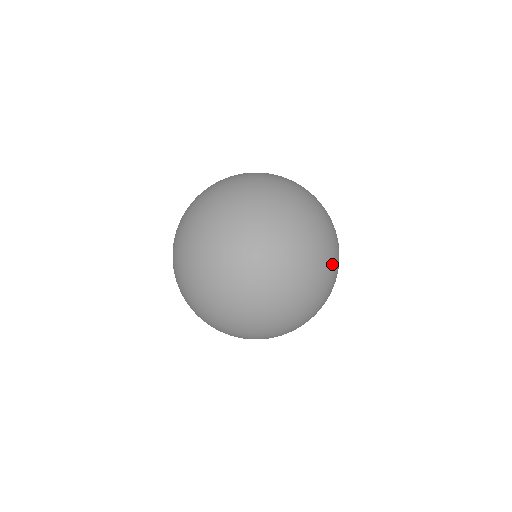
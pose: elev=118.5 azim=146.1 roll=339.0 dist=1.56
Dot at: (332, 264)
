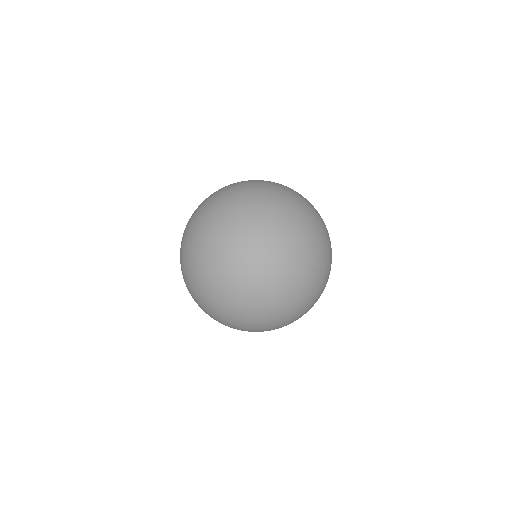
Dot at: (306, 308)
